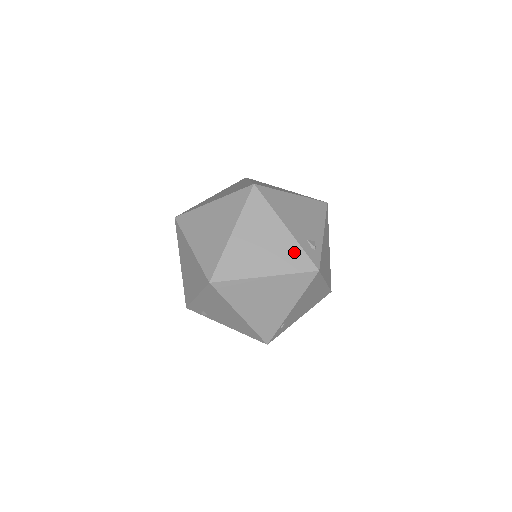
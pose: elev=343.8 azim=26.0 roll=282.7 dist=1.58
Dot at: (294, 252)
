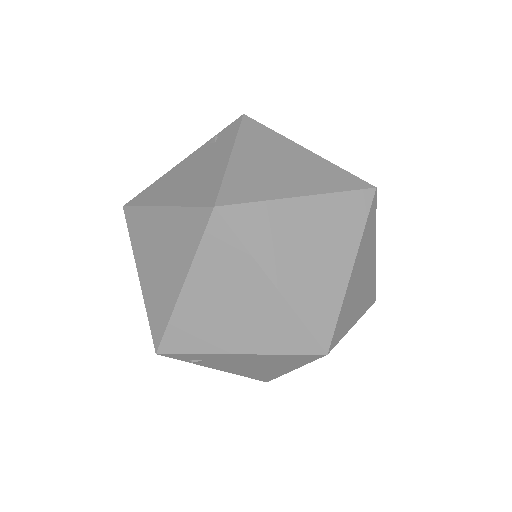
Dot at: (373, 283)
